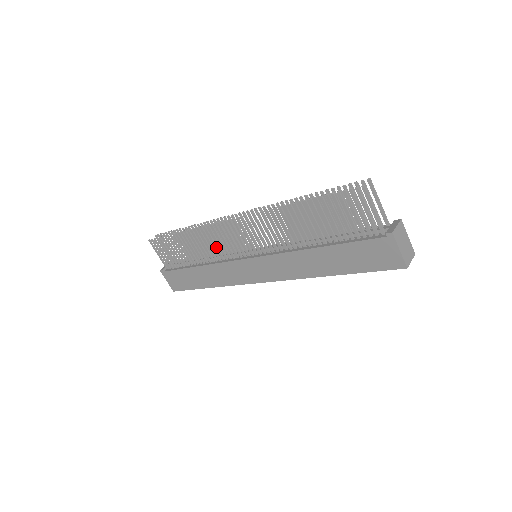
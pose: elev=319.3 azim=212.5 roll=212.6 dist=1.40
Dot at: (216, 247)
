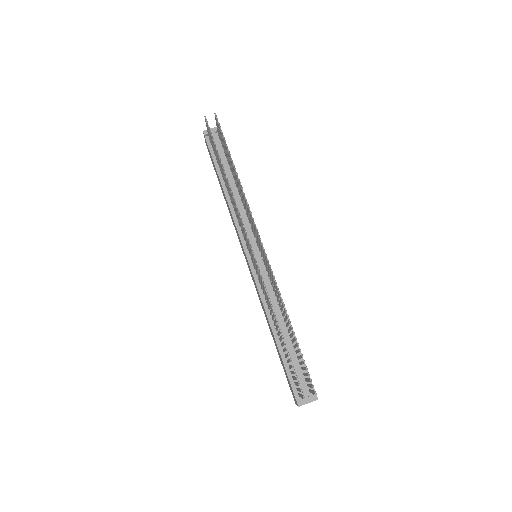
Dot at: (237, 216)
